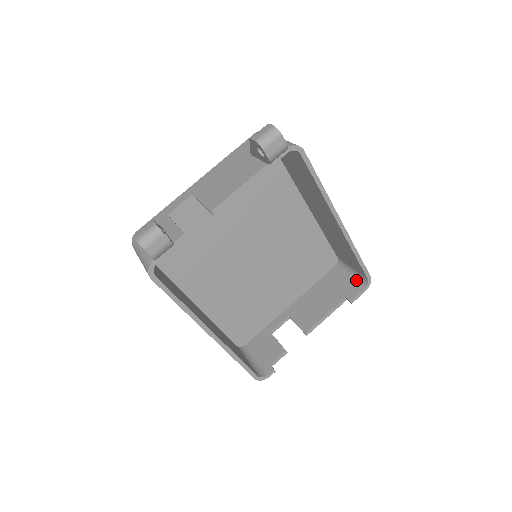
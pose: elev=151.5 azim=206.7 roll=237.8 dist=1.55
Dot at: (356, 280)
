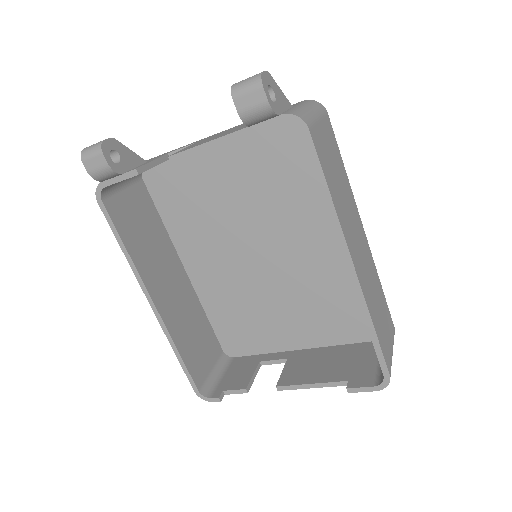
Dot at: (379, 370)
